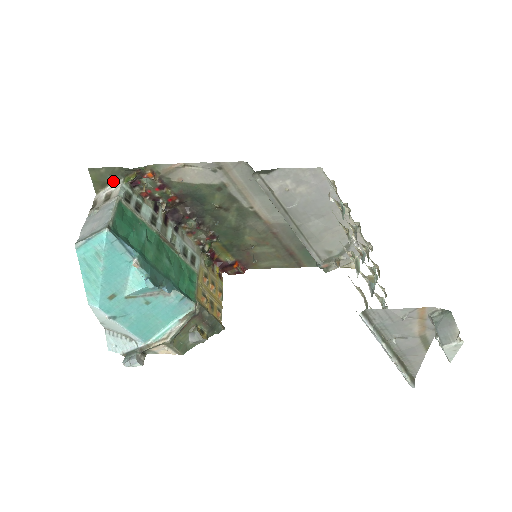
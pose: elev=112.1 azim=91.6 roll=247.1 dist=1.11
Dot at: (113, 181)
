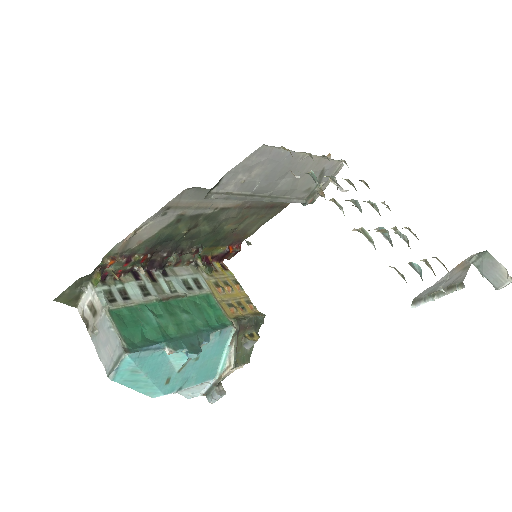
Dot at: (83, 291)
